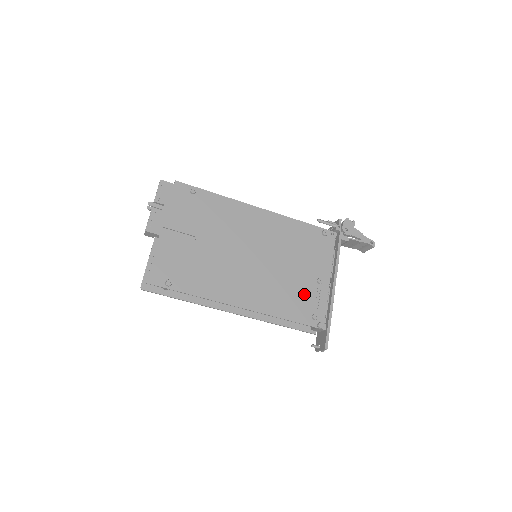
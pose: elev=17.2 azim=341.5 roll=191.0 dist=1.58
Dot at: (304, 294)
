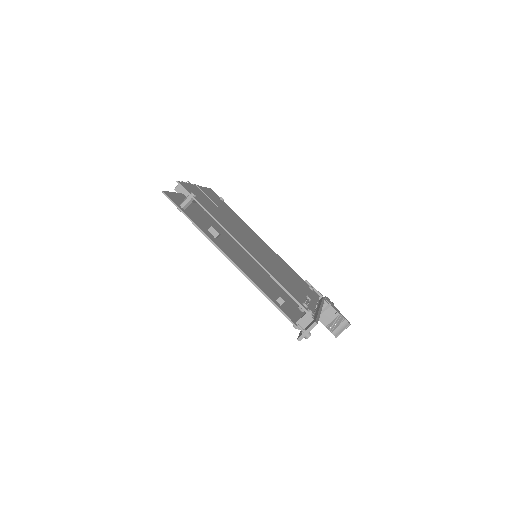
Dot at: (296, 291)
